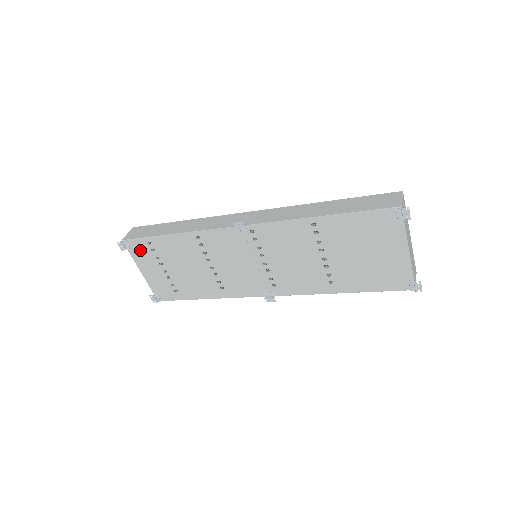
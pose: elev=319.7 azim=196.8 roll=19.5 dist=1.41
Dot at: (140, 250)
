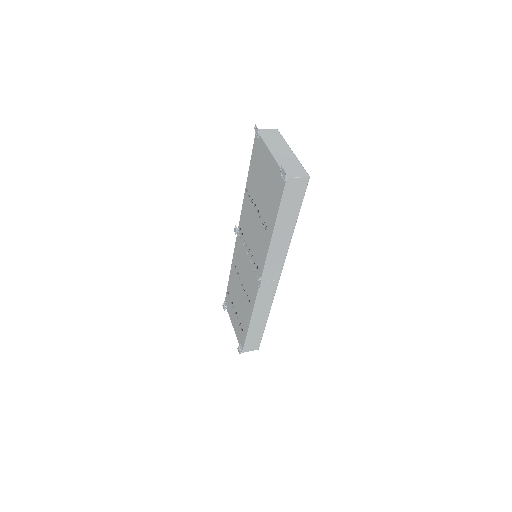
Dot at: (229, 304)
